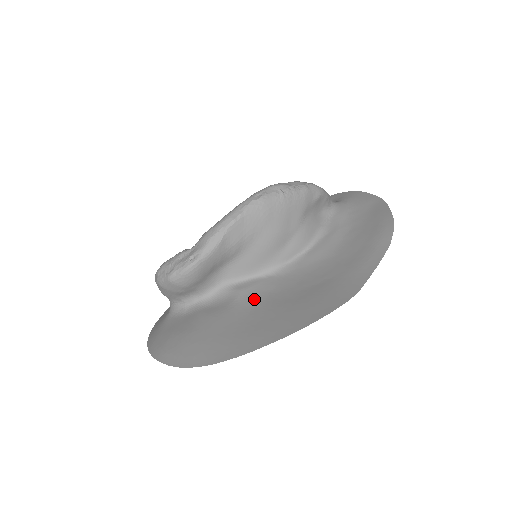
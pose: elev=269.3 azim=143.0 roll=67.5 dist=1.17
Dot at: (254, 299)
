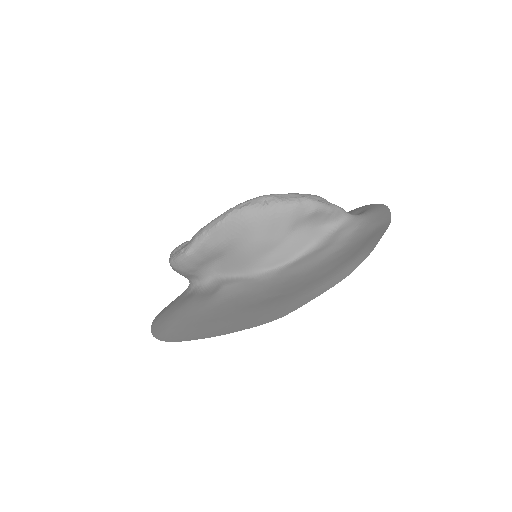
Dot at: (226, 296)
